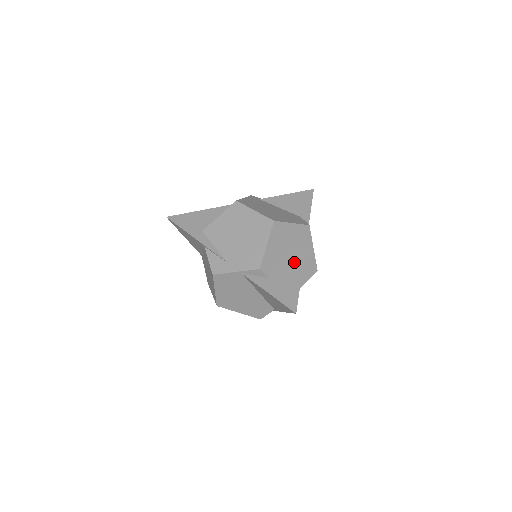
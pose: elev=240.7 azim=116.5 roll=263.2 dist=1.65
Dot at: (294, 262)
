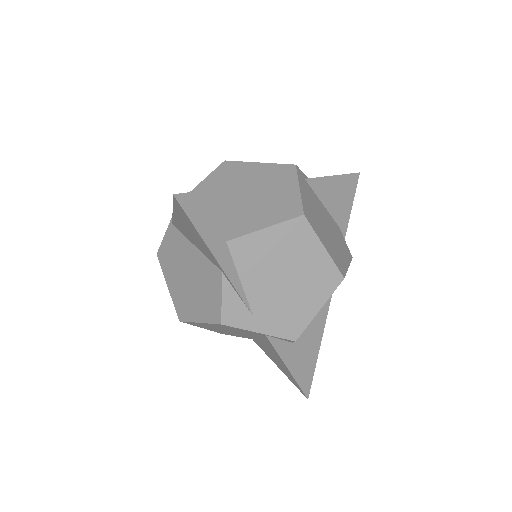
Dot at: (320, 313)
